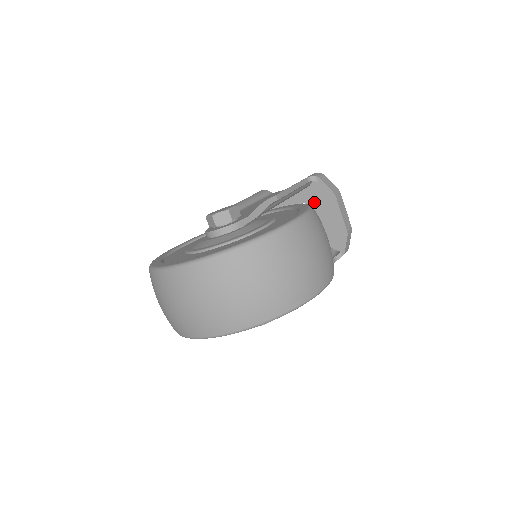
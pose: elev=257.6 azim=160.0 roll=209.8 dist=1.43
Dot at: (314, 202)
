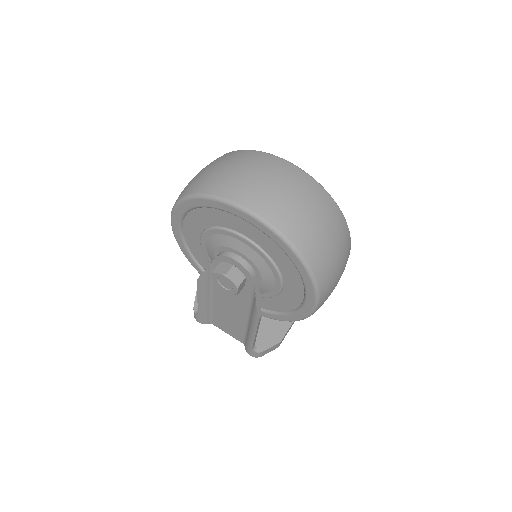
Dot at: occluded
